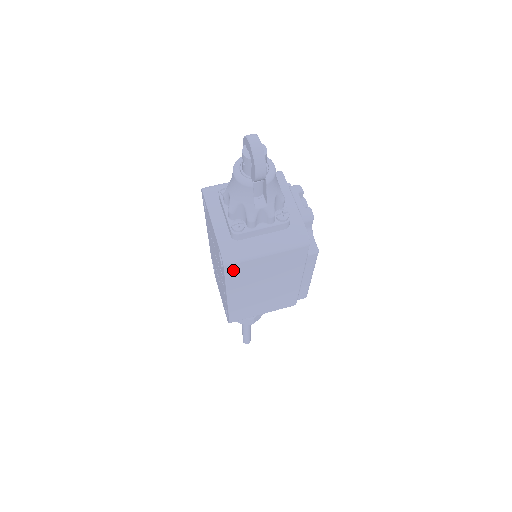
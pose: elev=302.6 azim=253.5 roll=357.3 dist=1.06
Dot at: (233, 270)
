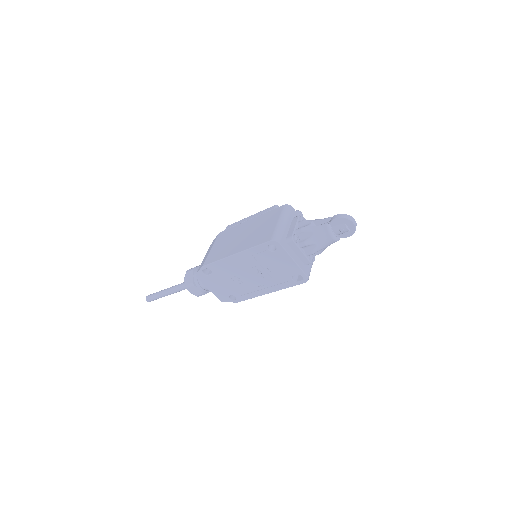
Dot at: occluded
